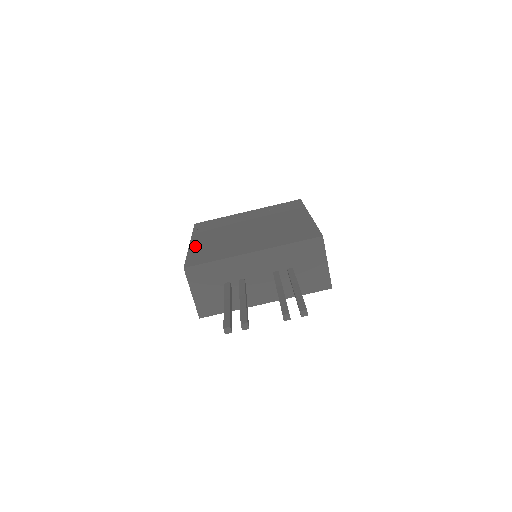
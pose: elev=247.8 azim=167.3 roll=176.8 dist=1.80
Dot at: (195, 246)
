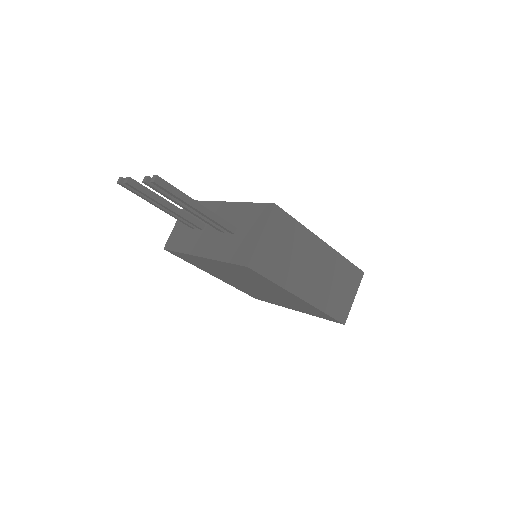
Dot at: occluded
